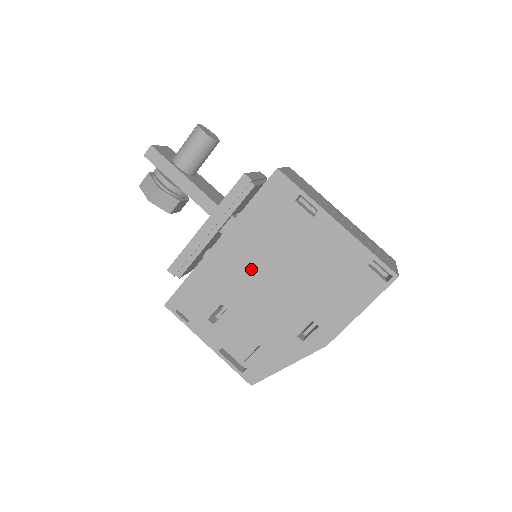
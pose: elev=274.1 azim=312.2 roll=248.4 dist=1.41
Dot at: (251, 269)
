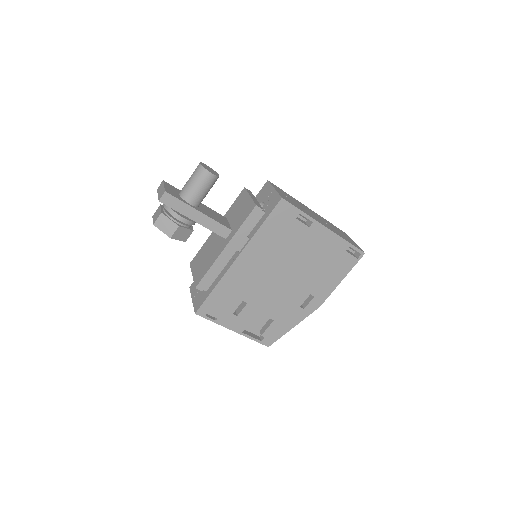
Dot at: (265, 272)
